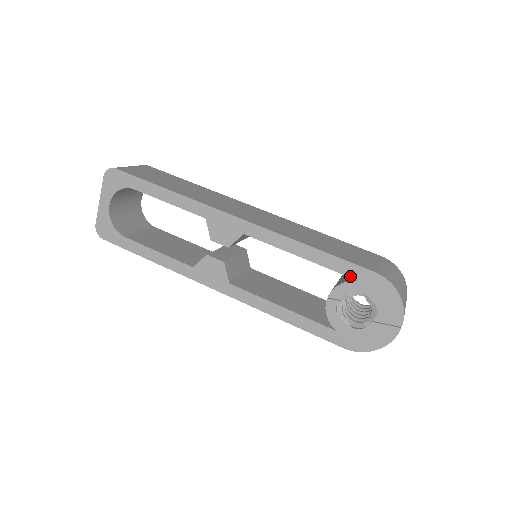
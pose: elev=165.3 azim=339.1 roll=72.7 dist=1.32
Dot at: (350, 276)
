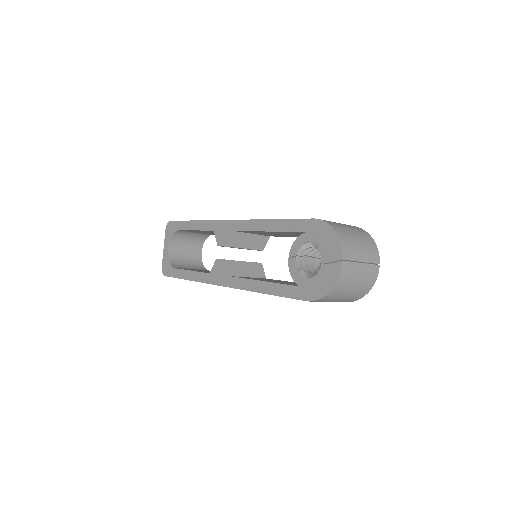
Dot at: (299, 231)
